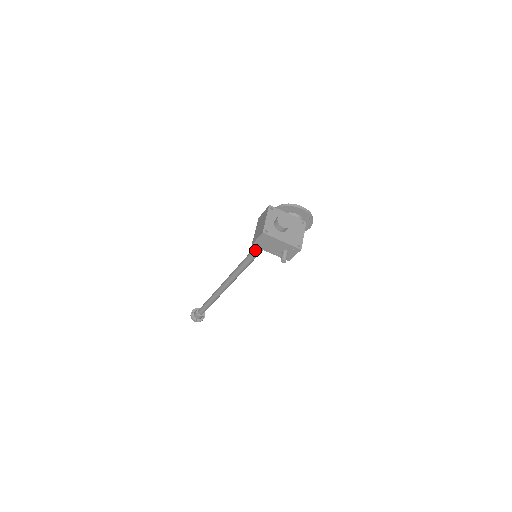
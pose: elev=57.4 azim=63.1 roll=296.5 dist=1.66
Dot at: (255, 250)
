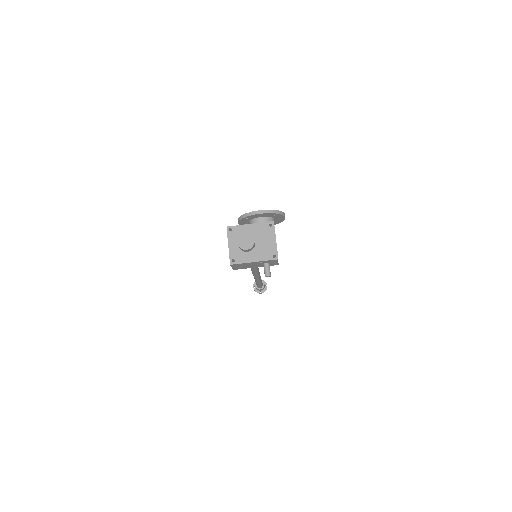
Dot at: occluded
